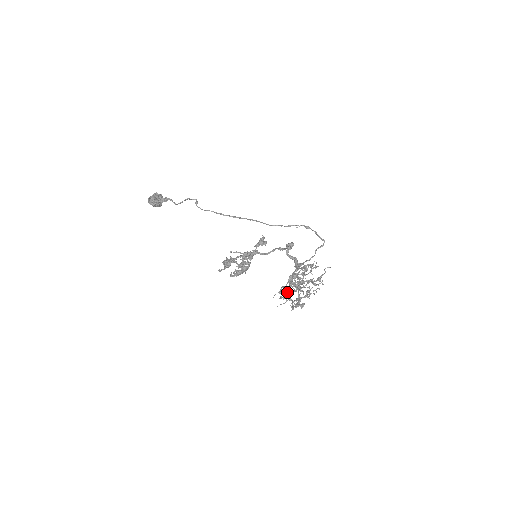
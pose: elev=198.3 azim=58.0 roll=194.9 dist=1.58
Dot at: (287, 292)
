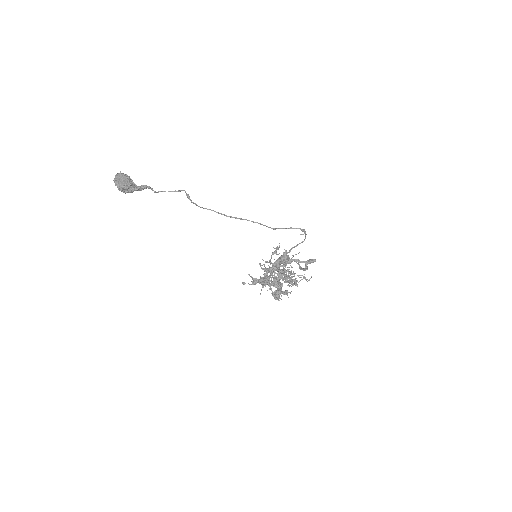
Dot at: occluded
